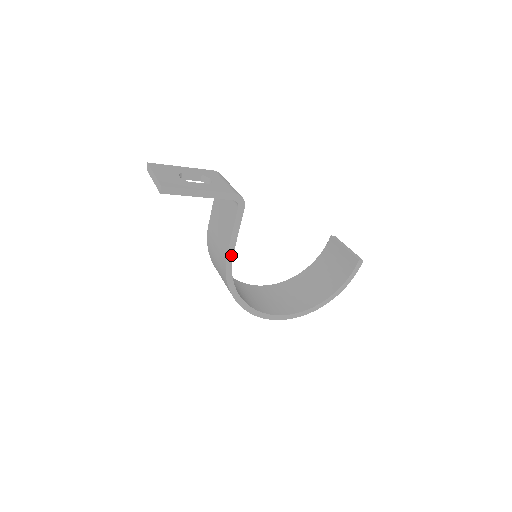
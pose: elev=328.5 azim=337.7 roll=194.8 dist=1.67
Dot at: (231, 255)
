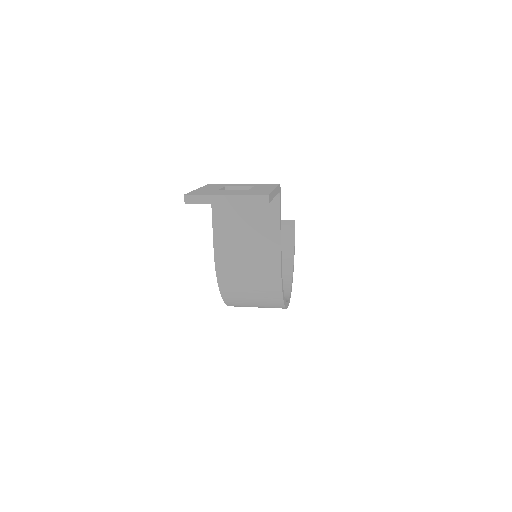
Dot at: (281, 252)
